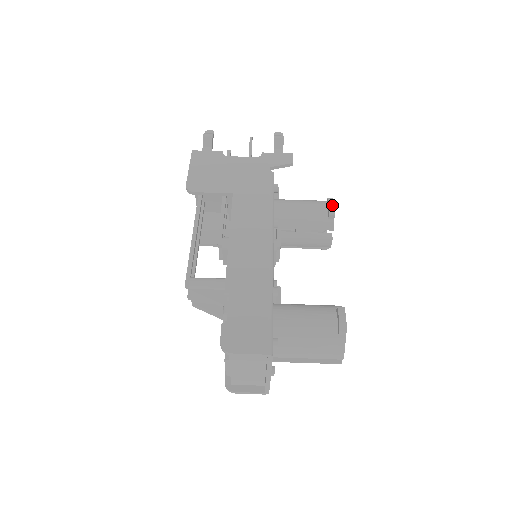
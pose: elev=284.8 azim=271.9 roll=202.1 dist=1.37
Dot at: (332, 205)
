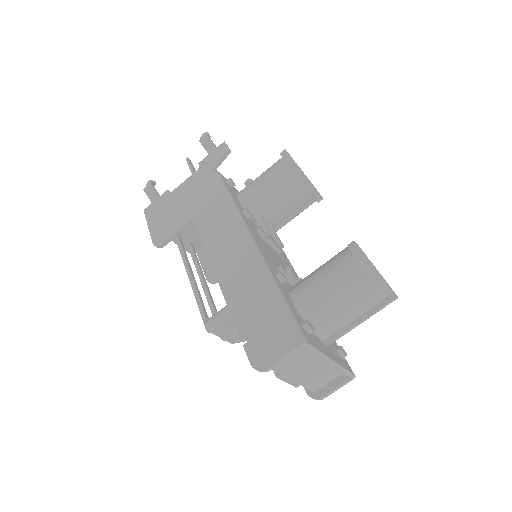
Dot at: (287, 156)
